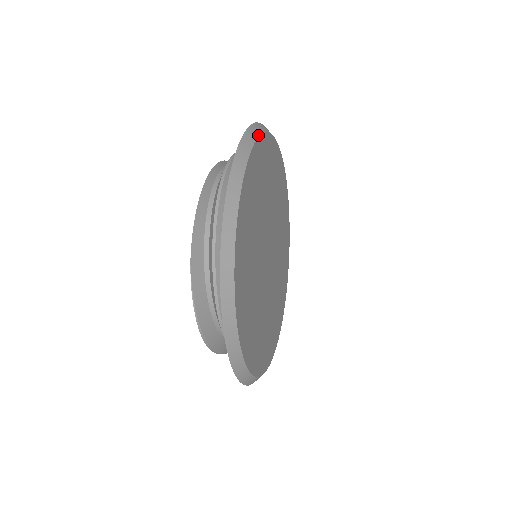
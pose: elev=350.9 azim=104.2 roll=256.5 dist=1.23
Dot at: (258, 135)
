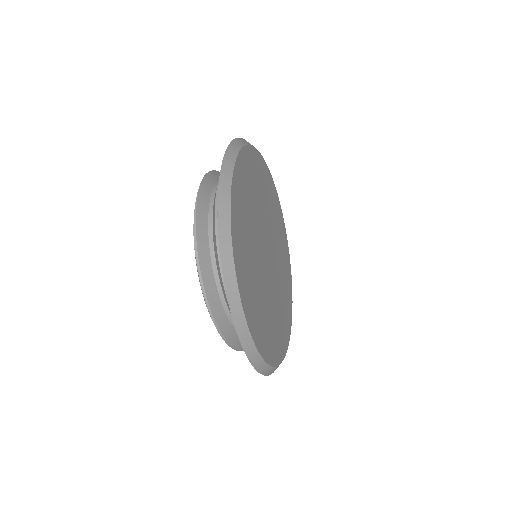
Dot at: (271, 175)
